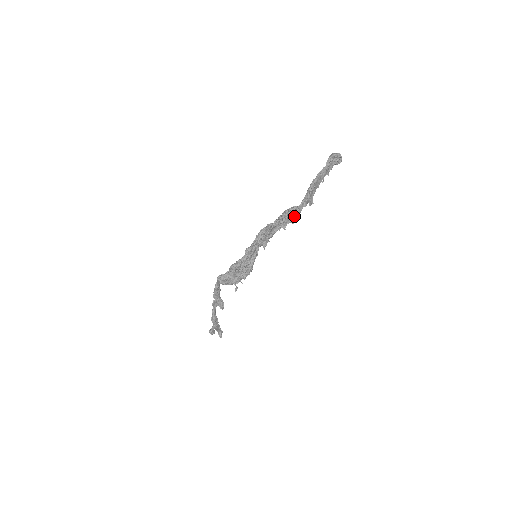
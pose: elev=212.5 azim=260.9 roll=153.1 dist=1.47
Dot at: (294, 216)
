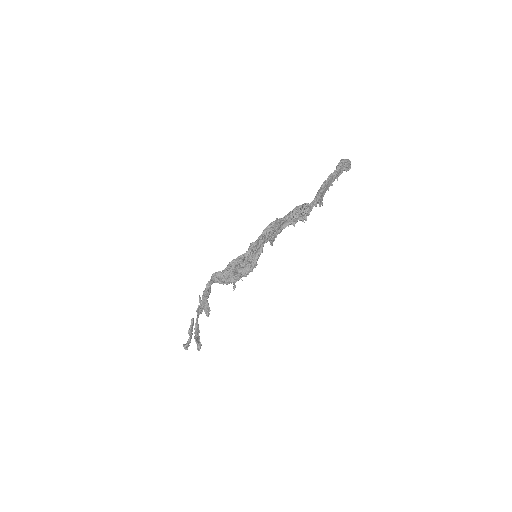
Dot at: (305, 214)
